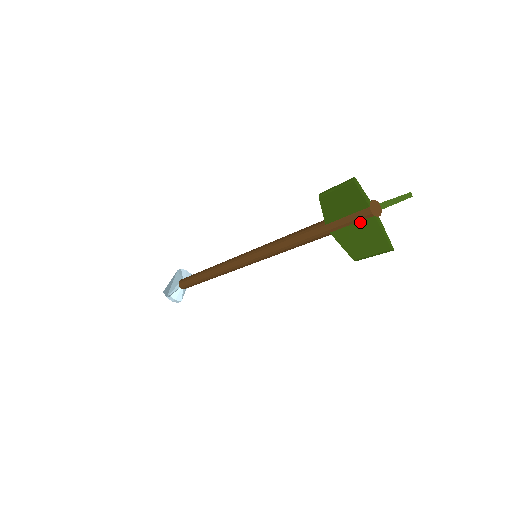
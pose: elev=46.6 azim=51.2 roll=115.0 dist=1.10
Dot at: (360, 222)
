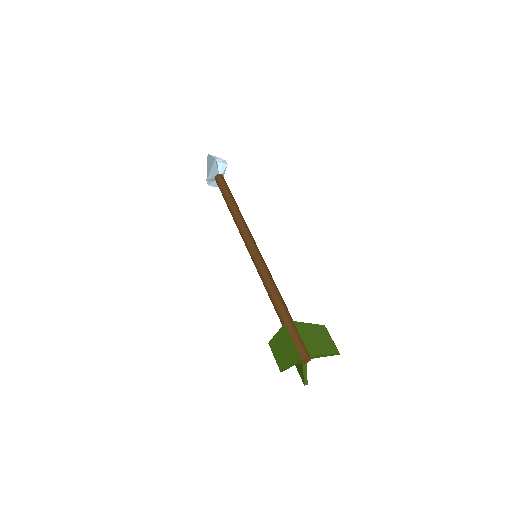
Dot at: occluded
